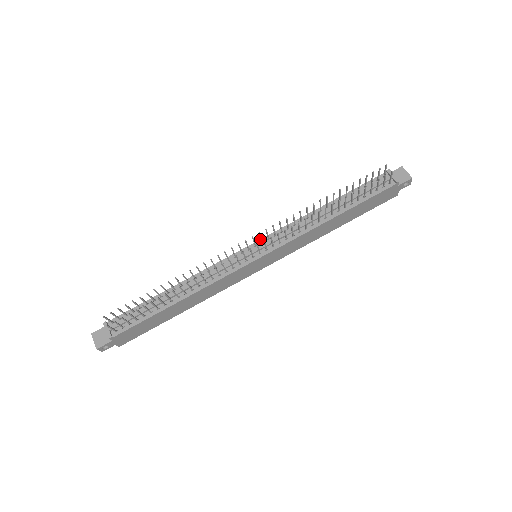
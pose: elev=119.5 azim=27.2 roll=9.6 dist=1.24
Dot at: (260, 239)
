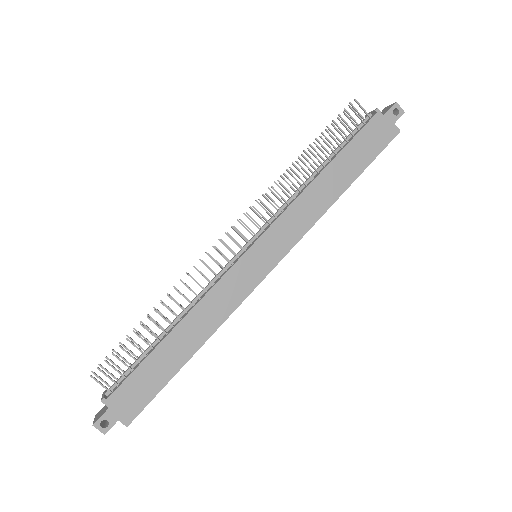
Dot at: occluded
